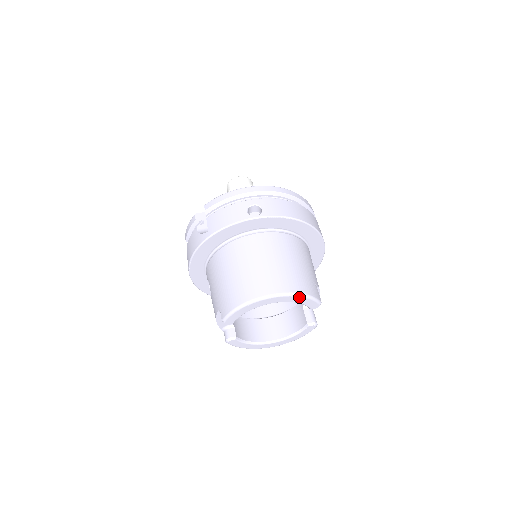
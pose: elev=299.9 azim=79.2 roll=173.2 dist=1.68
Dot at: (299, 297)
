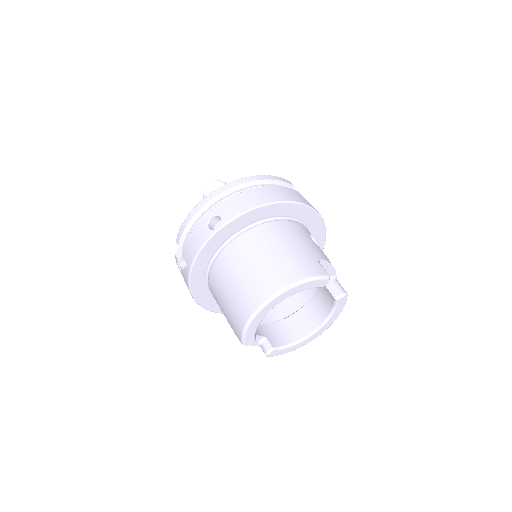
Dot at: (297, 286)
